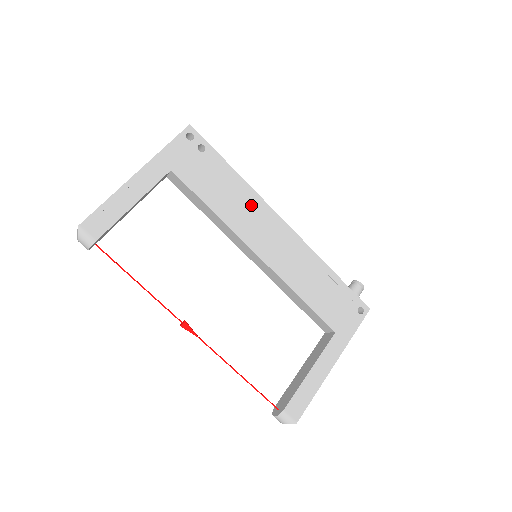
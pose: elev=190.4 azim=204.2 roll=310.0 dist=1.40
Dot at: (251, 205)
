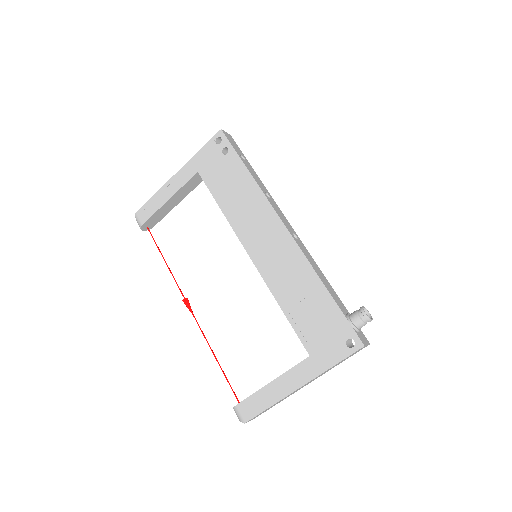
Dot at: (255, 206)
